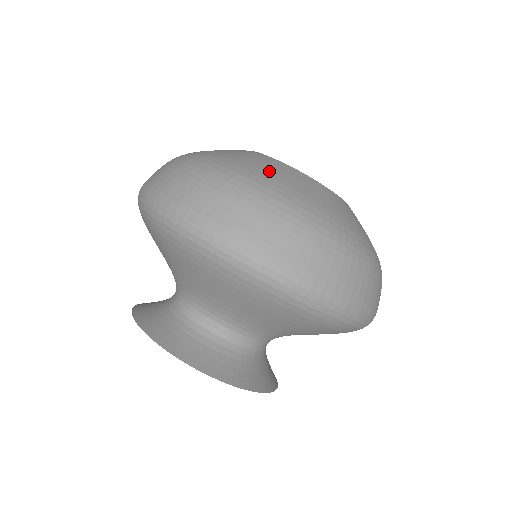
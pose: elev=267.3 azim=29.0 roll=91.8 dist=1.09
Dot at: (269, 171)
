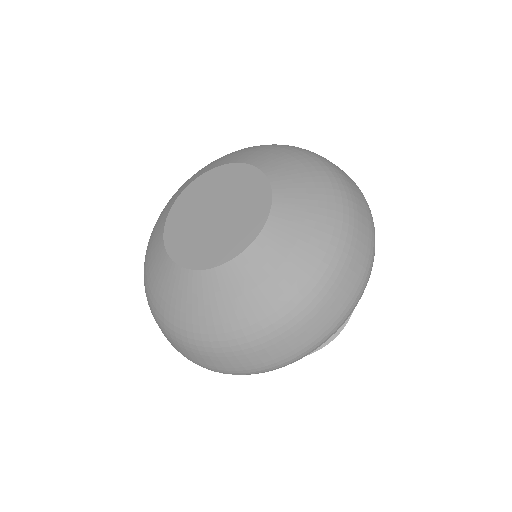
Dot at: (236, 300)
